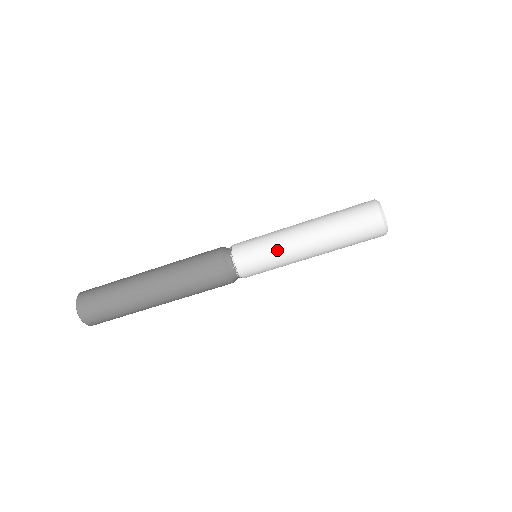
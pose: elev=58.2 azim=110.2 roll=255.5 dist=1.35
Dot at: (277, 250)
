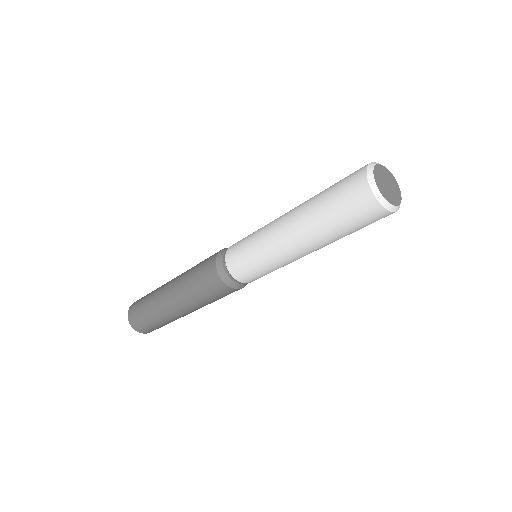
Dot at: (278, 266)
